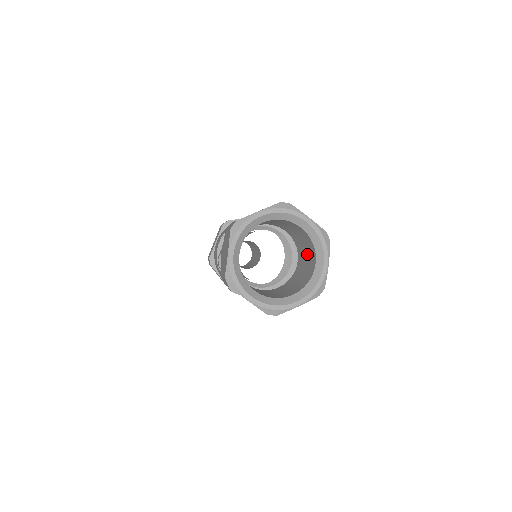
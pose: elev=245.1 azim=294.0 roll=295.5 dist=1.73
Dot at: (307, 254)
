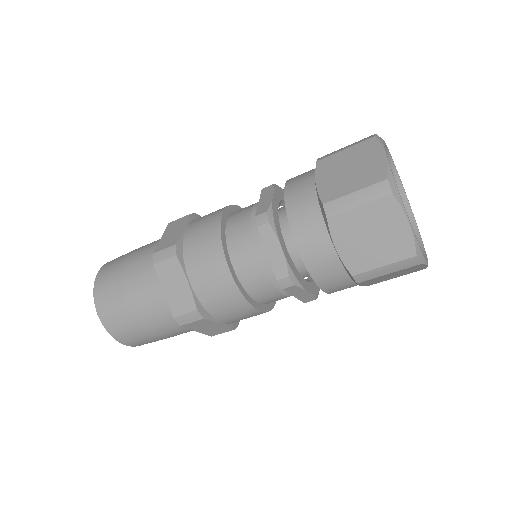
Dot at: occluded
